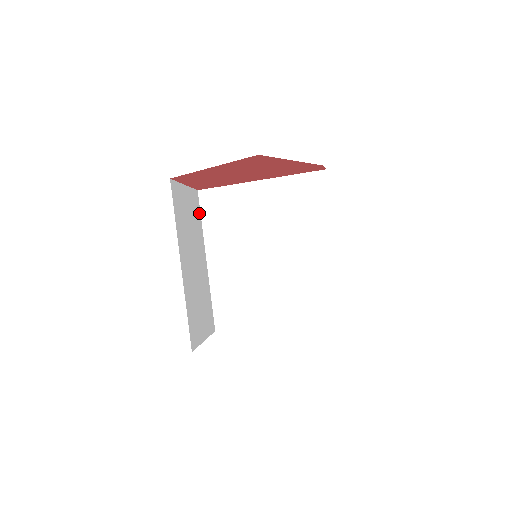
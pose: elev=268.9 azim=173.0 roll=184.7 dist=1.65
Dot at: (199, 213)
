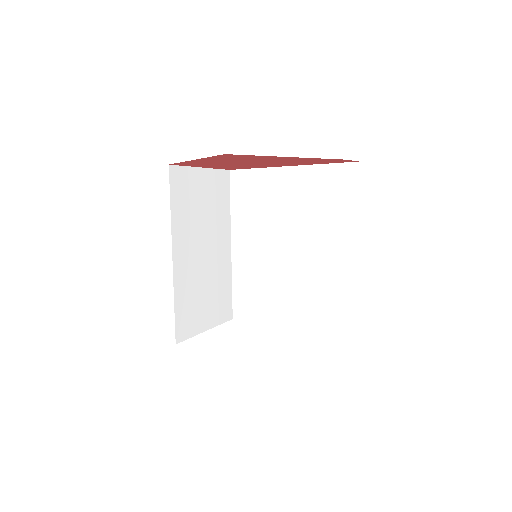
Dot at: (227, 195)
